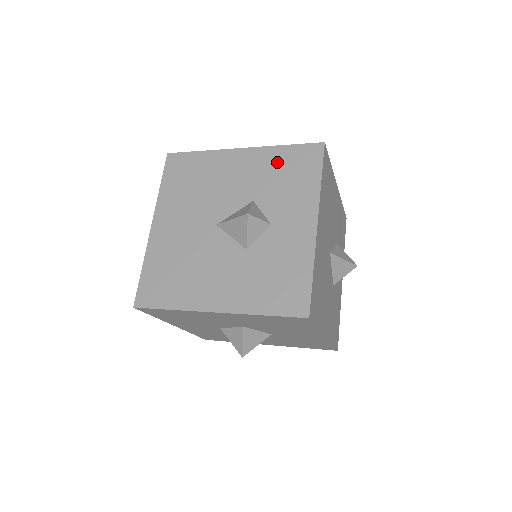
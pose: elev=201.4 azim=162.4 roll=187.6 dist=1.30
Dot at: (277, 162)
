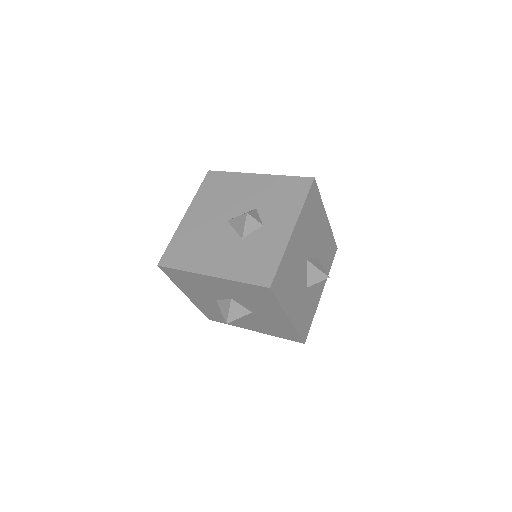
Dot at: (279, 186)
